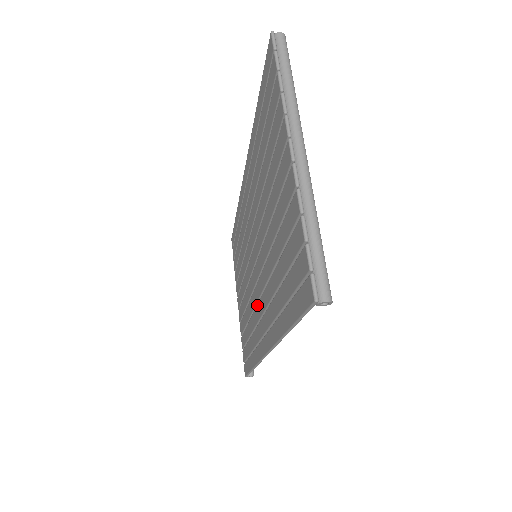
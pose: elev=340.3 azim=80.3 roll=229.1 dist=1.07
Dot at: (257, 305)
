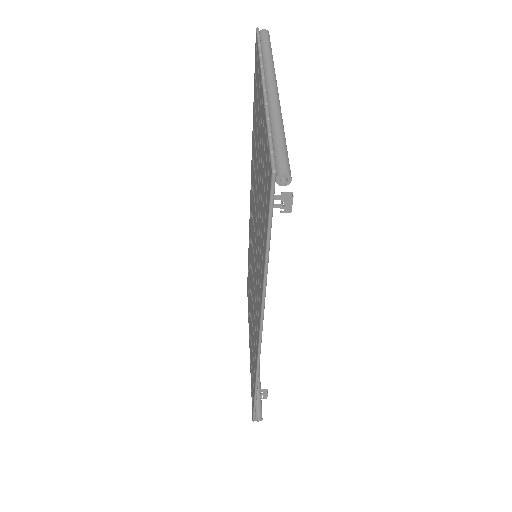
Dot at: (255, 302)
